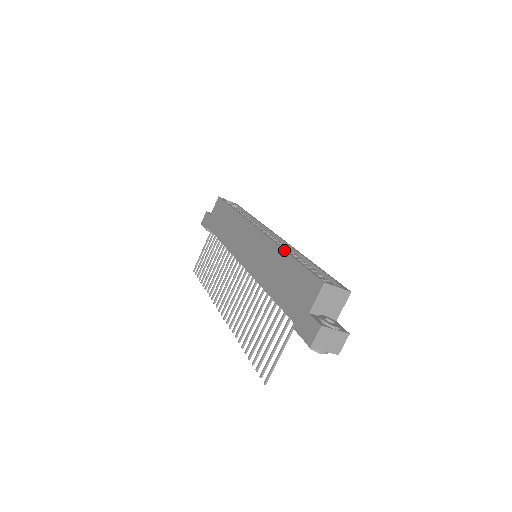
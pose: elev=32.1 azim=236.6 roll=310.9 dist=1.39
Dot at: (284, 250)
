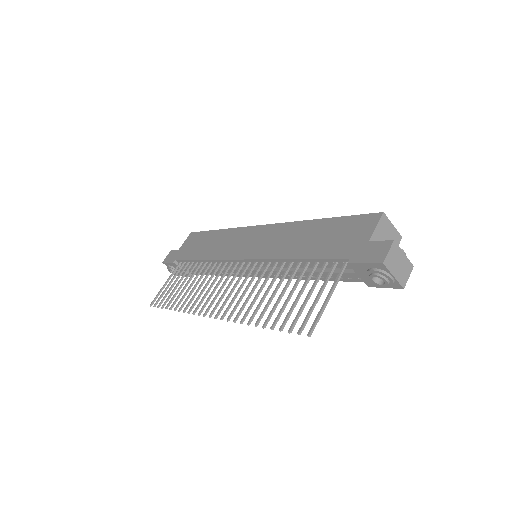
Dot at: occluded
